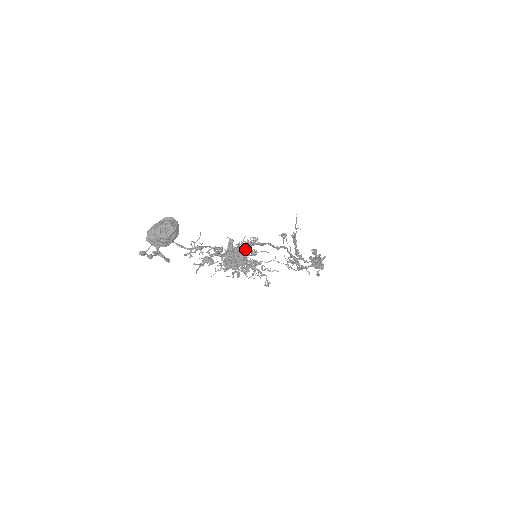
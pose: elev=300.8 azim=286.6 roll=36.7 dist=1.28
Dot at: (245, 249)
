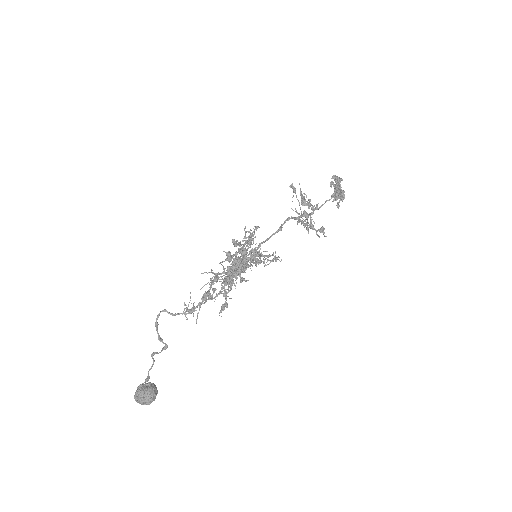
Dot at: (243, 256)
